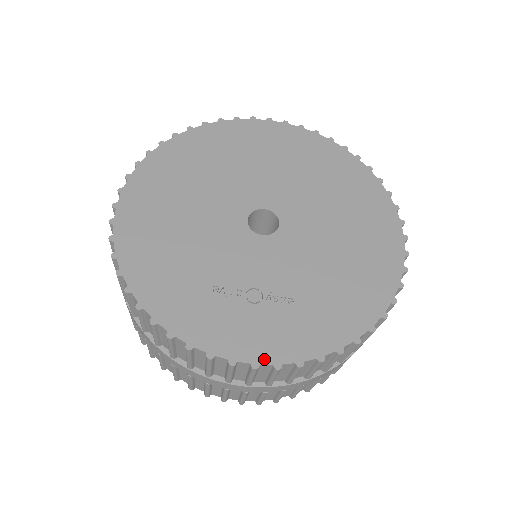
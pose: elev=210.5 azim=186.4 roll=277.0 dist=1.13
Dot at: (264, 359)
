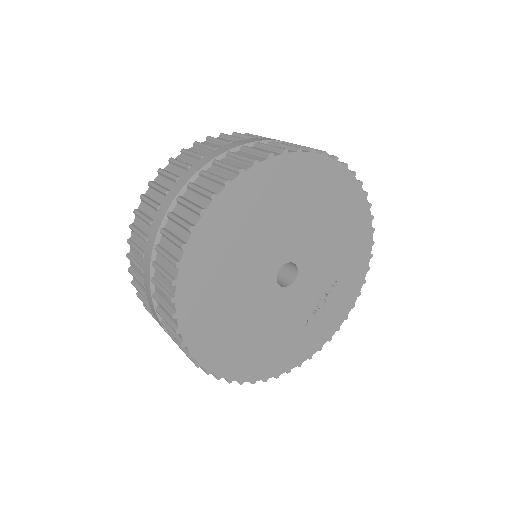
Dot at: (347, 312)
